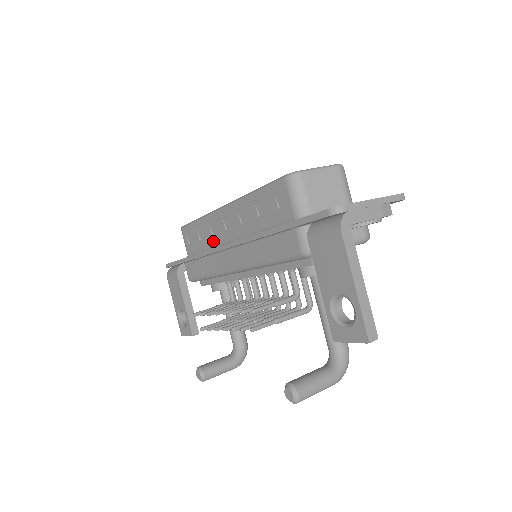
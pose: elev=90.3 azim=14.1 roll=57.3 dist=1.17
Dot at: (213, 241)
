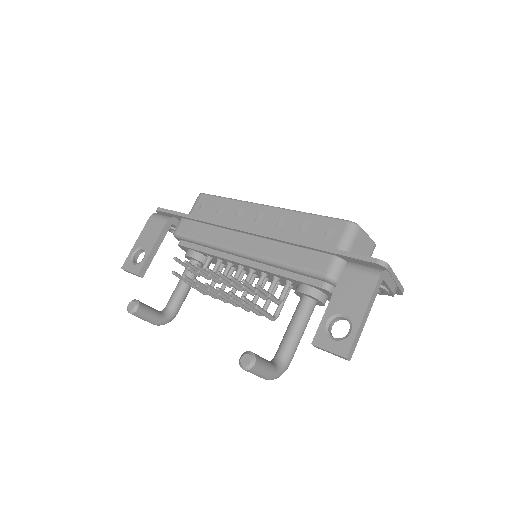
Dot at: (232, 221)
